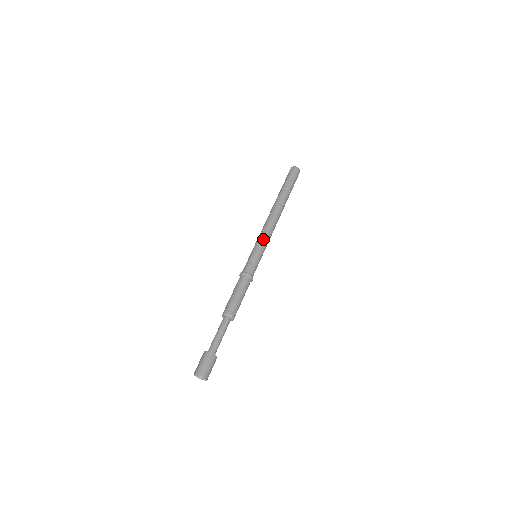
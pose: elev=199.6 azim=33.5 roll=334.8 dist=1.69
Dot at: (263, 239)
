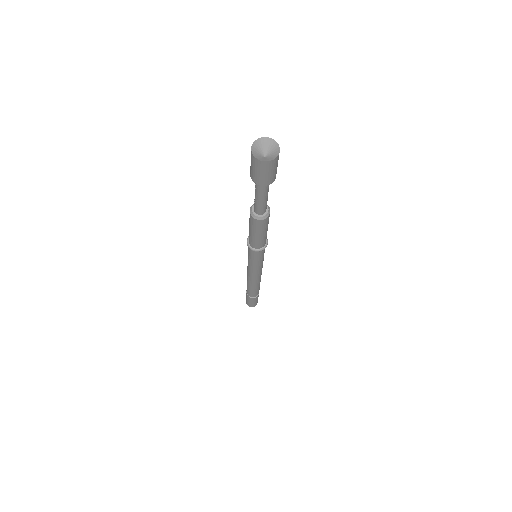
Dot at: occluded
